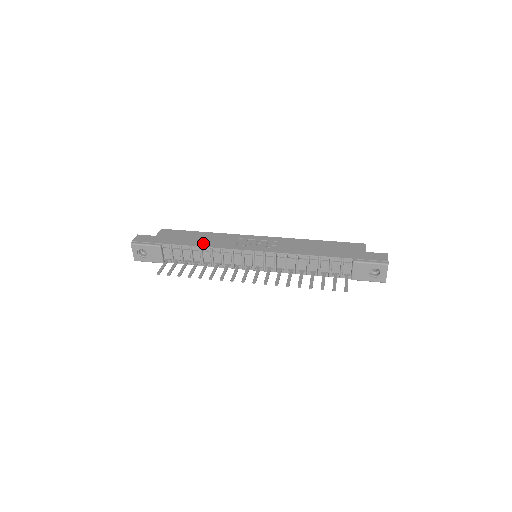
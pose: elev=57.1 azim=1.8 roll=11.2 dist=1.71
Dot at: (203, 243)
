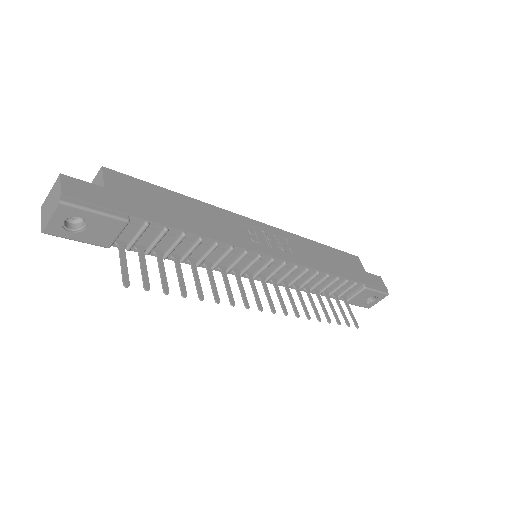
Dot at: (201, 227)
